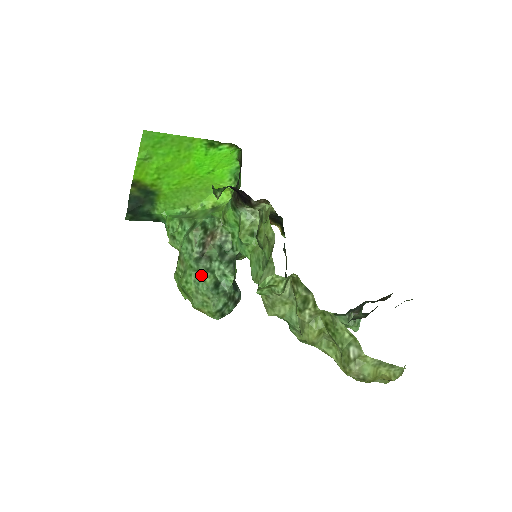
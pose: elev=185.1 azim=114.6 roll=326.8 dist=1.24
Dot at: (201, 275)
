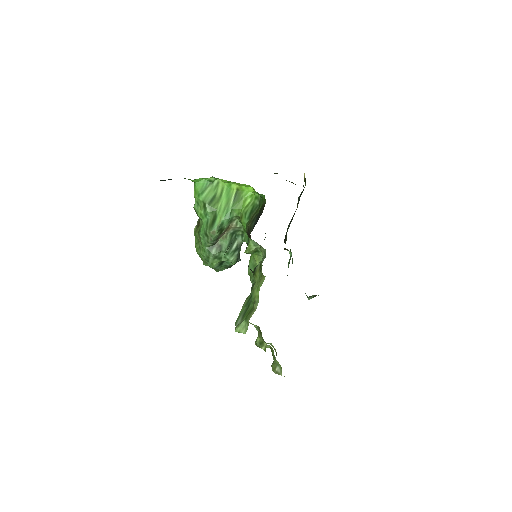
Dot at: (210, 260)
